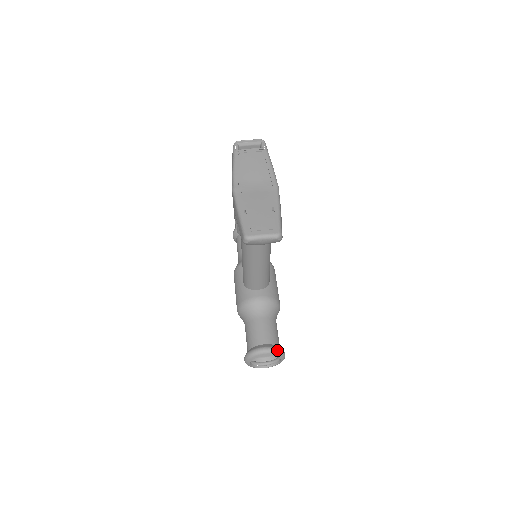
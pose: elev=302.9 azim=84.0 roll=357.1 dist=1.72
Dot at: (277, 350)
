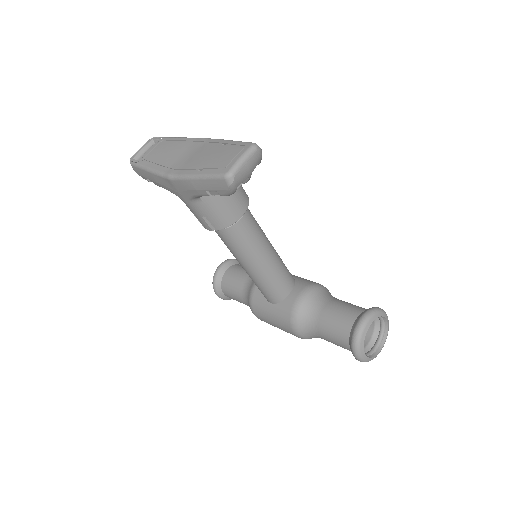
Dot at: (373, 310)
